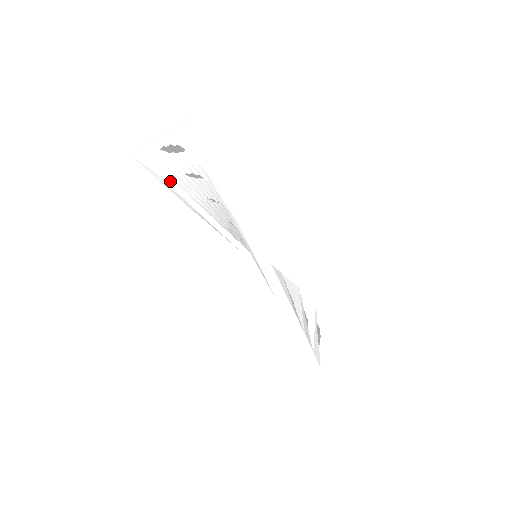
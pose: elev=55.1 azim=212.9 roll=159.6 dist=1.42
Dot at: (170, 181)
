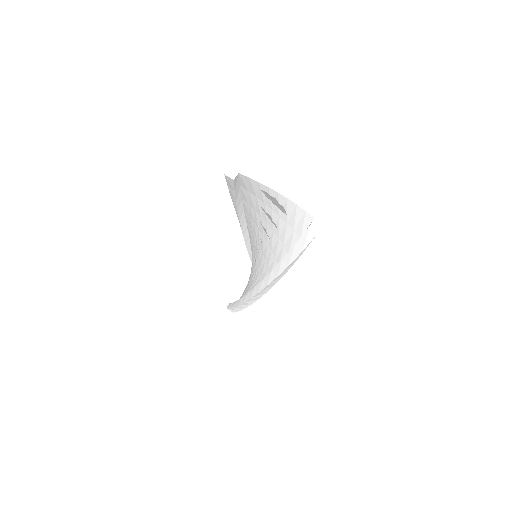
Dot at: (238, 192)
